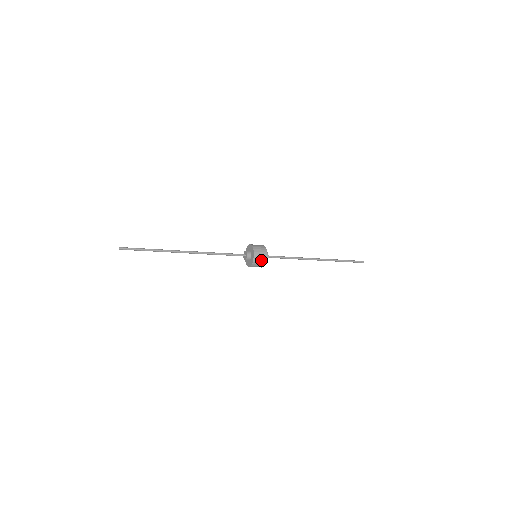
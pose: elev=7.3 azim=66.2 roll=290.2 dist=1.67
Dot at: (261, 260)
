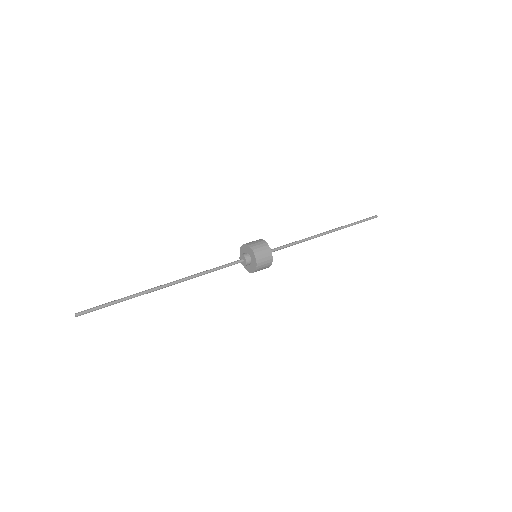
Dot at: occluded
